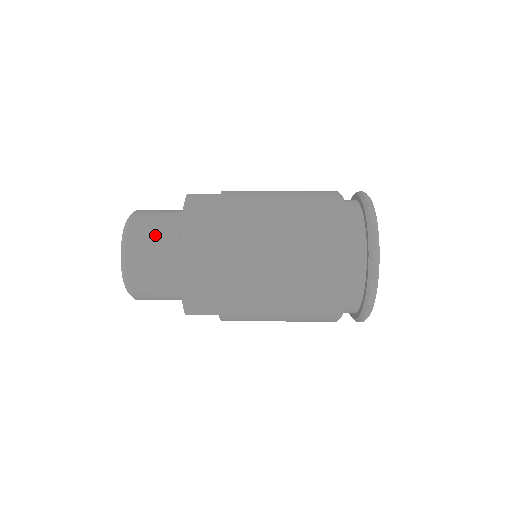
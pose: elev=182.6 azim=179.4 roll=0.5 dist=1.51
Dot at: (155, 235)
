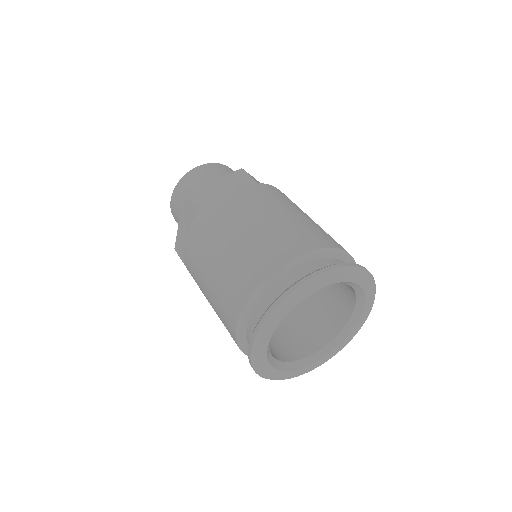
Dot at: occluded
